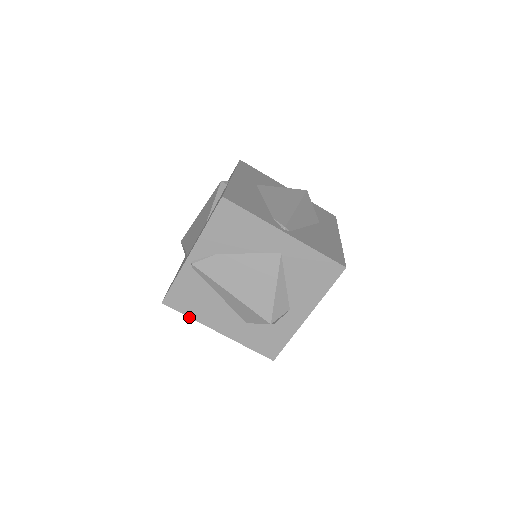
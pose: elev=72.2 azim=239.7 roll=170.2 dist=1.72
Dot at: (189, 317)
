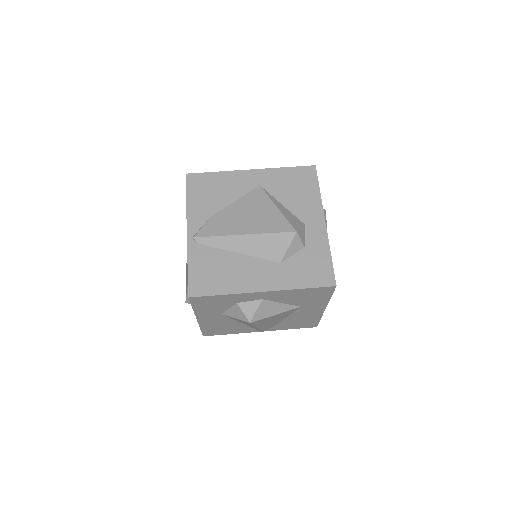
Dot at: (224, 295)
